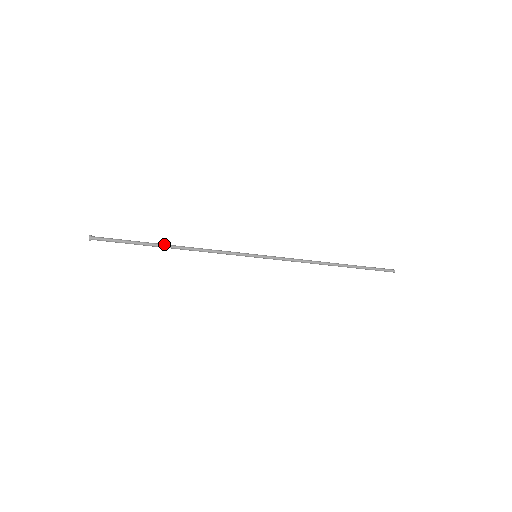
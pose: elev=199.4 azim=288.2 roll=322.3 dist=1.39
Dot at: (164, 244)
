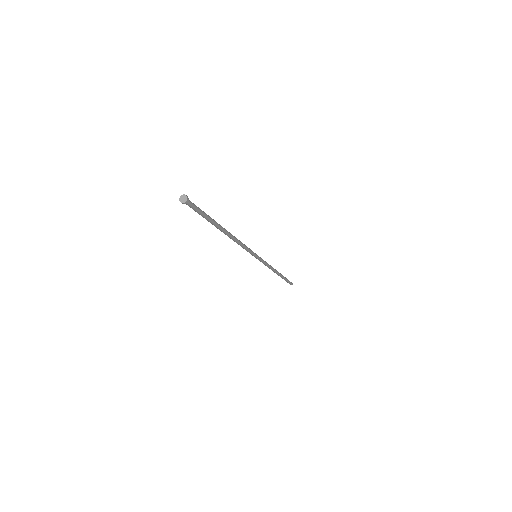
Dot at: occluded
